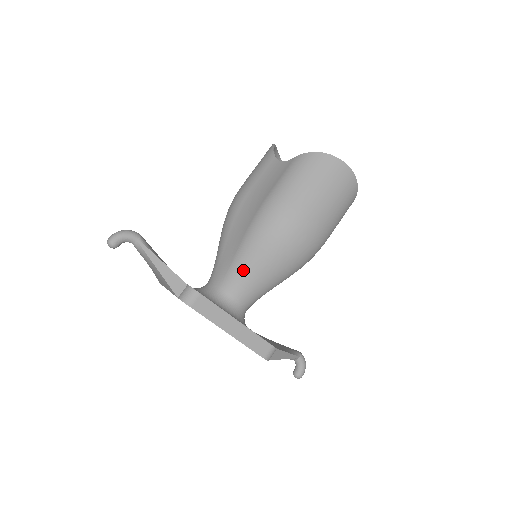
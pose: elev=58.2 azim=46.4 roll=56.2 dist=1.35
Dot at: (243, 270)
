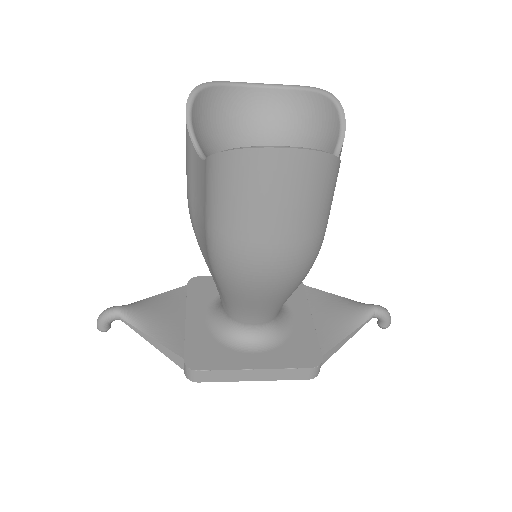
Dot at: (237, 307)
